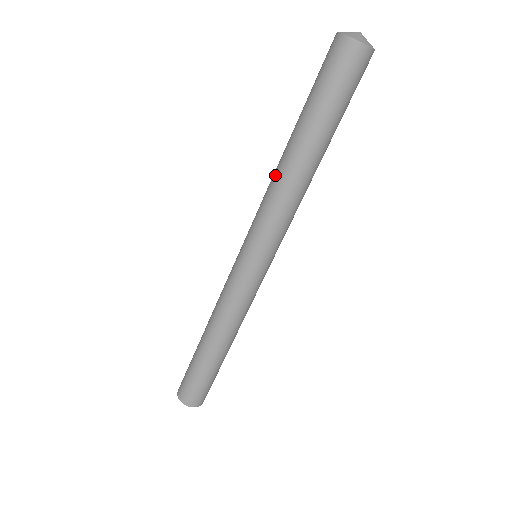
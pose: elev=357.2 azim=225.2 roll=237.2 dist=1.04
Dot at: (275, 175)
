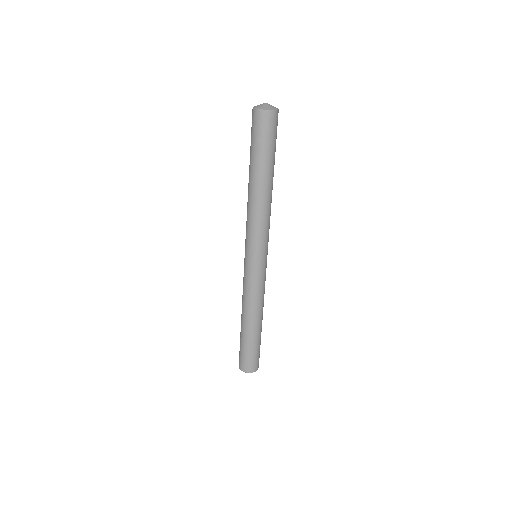
Dot at: occluded
